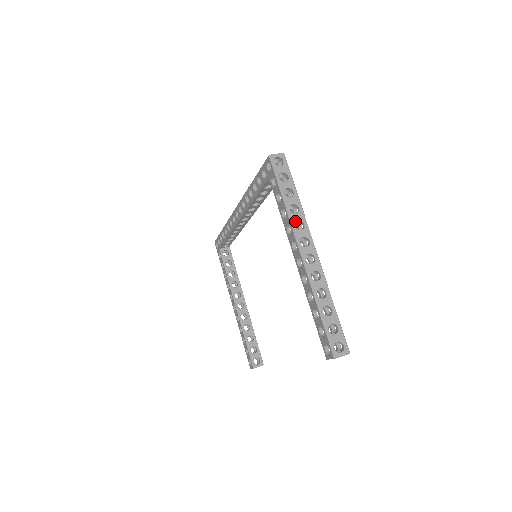
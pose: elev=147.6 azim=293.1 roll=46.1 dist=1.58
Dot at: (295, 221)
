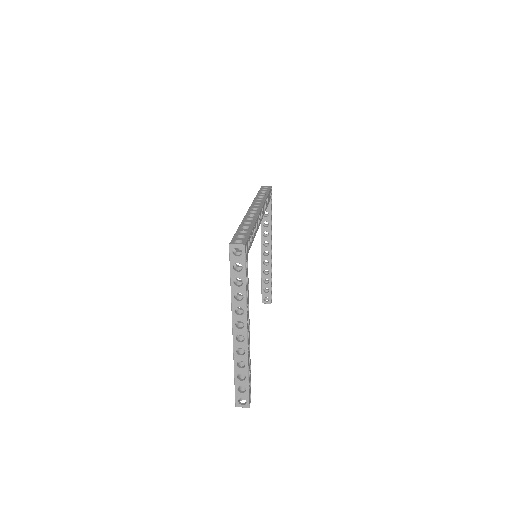
Dot at: (236, 307)
